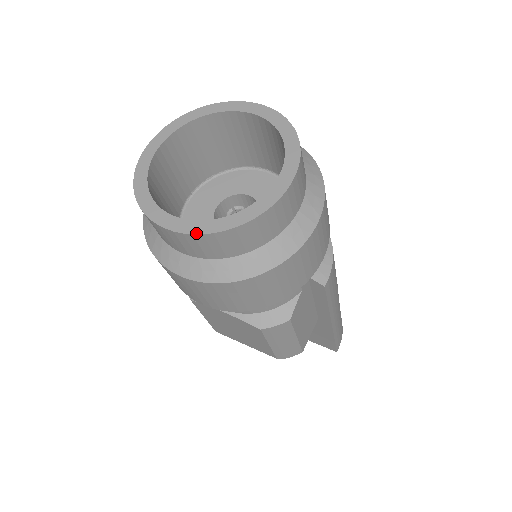
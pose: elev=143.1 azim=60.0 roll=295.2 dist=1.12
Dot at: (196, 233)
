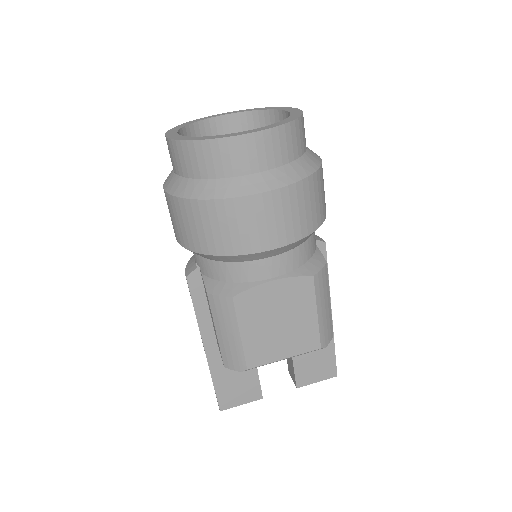
Dot at: (272, 127)
